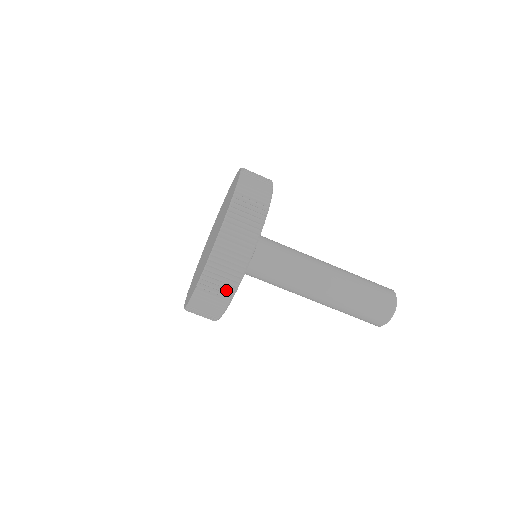
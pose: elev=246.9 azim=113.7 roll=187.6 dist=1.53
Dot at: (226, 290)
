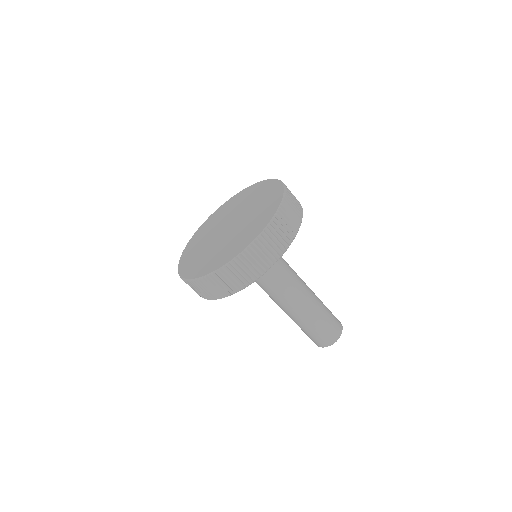
Dot at: (248, 277)
